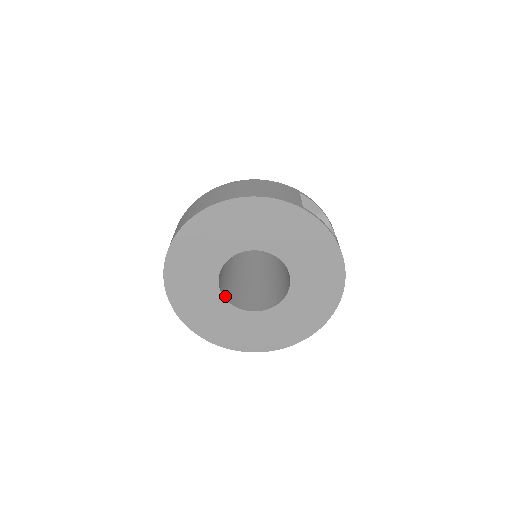
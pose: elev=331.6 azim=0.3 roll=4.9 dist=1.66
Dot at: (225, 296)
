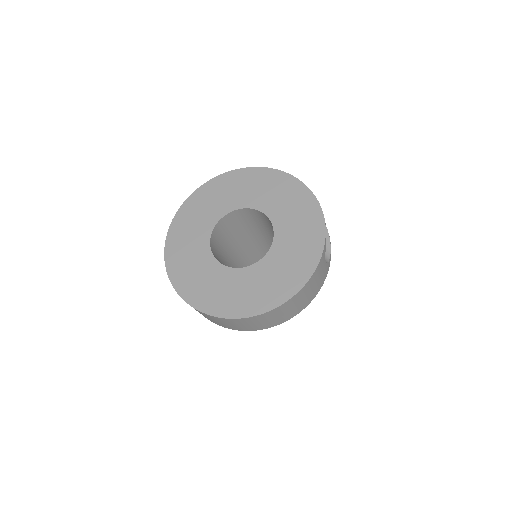
Dot at: (212, 238)
